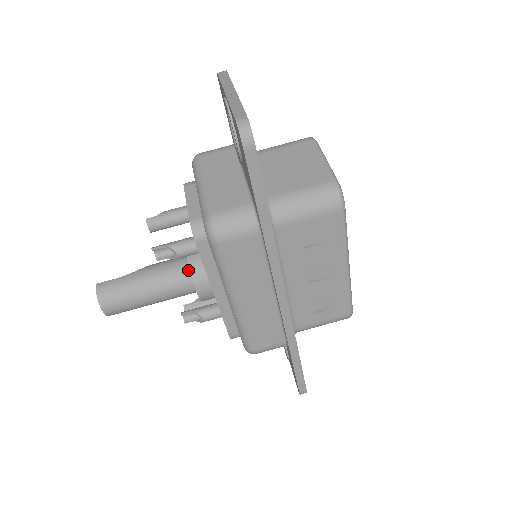
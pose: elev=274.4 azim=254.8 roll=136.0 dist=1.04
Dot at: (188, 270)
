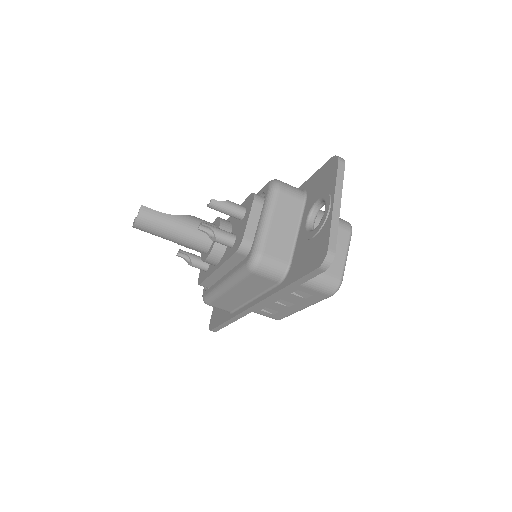
Dot at: (210, 242)
